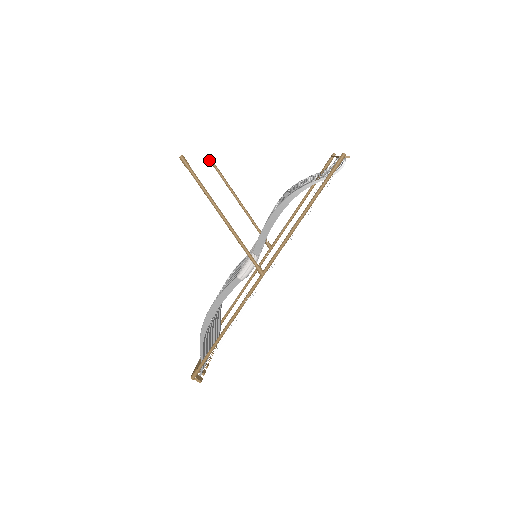
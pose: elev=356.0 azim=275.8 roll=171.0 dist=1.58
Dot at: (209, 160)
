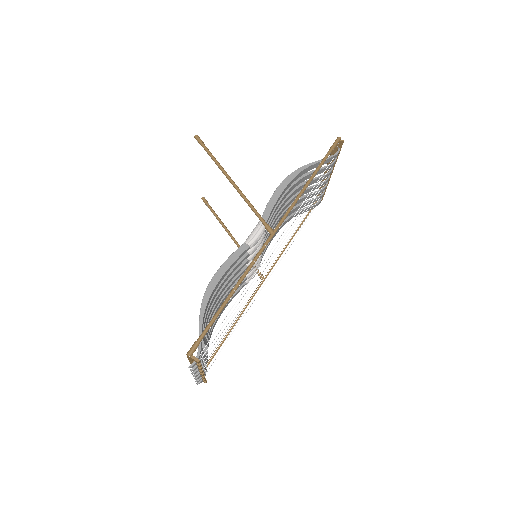
Dot at: (204, 201)
